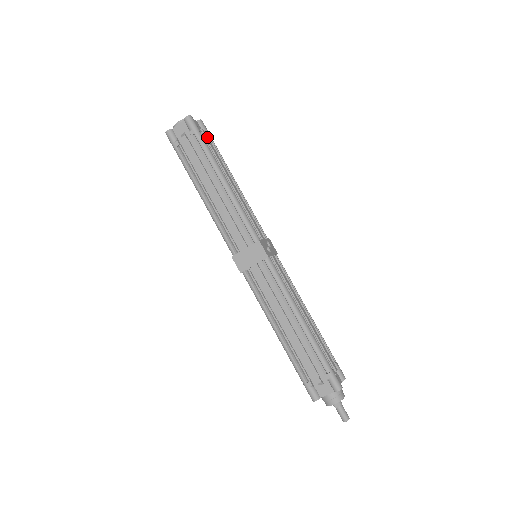
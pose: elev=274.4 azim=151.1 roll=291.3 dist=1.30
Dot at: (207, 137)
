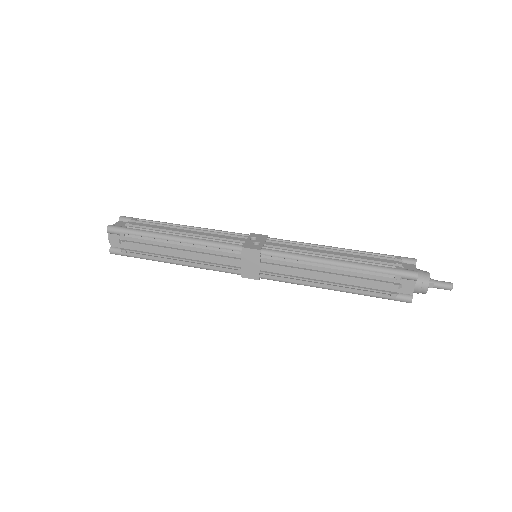
Dot at: (135, 224)
